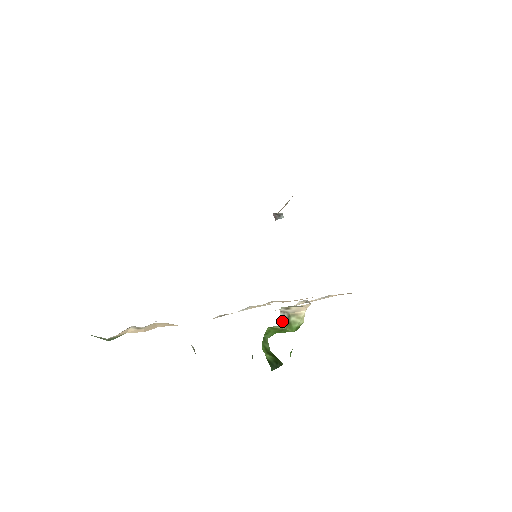
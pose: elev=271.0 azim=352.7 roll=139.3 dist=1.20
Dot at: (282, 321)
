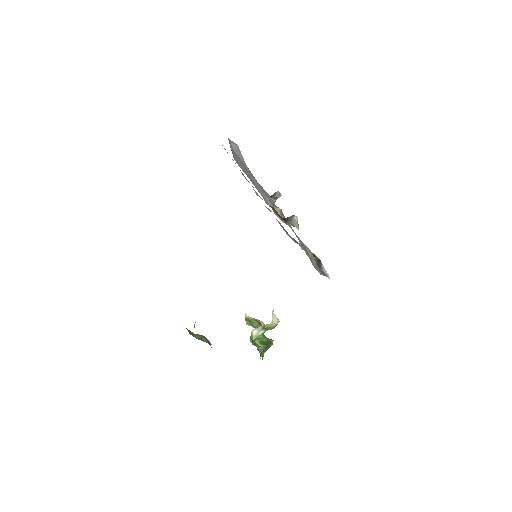
Dot at: (258, 333)
